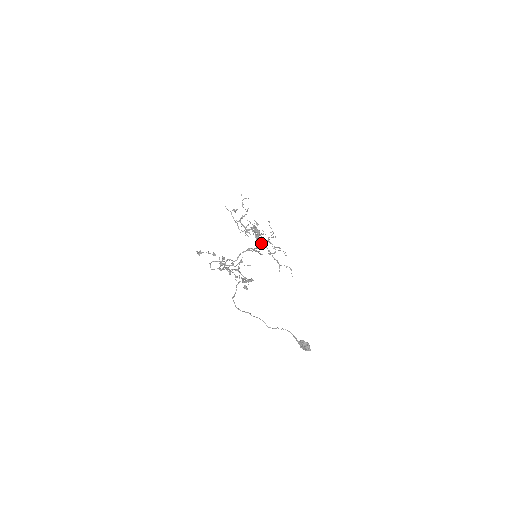
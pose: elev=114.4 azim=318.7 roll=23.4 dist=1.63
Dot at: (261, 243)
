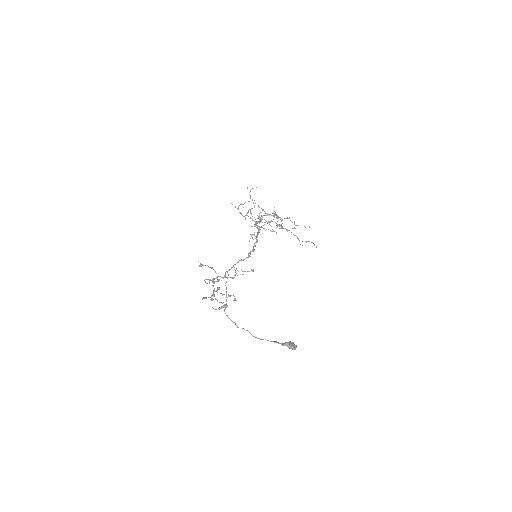
Dot at: (278, 224)
